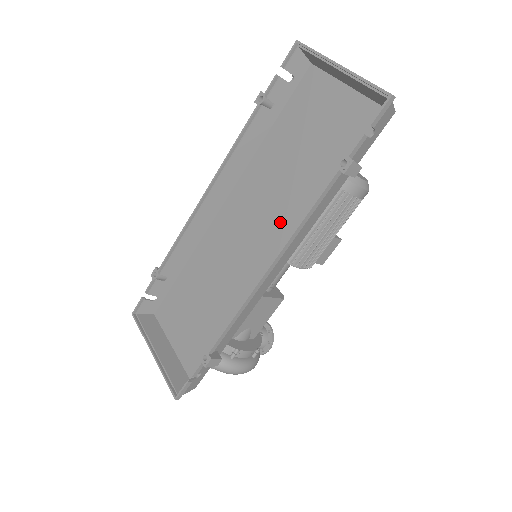
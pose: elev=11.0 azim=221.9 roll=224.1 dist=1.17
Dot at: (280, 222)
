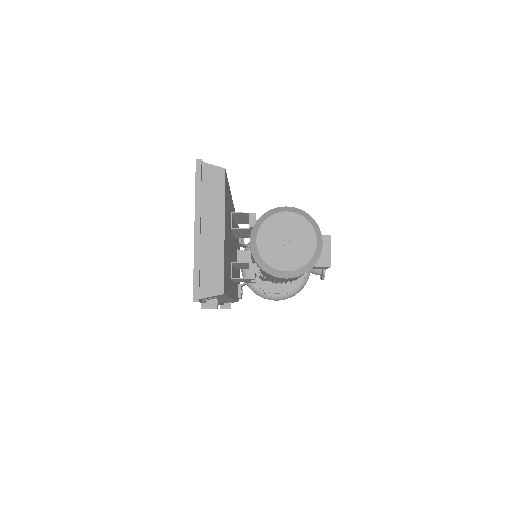
Dot at: occluded
